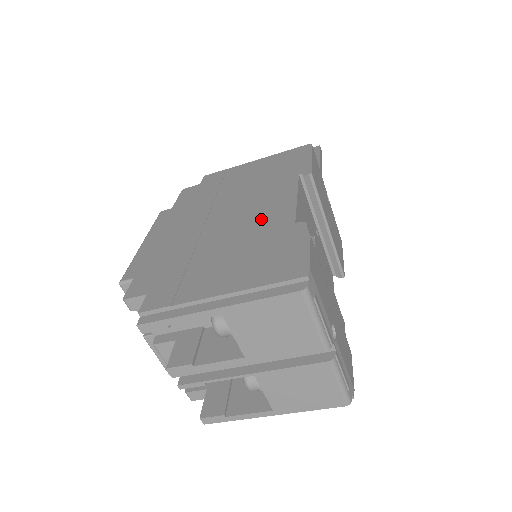
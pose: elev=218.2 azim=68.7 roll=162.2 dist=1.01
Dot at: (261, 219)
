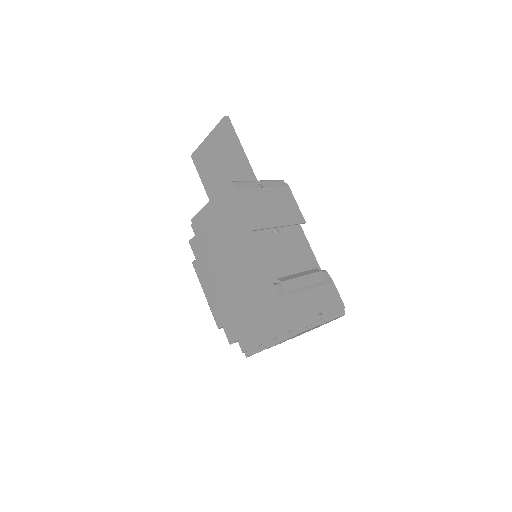
Dot at: (251, 280)
